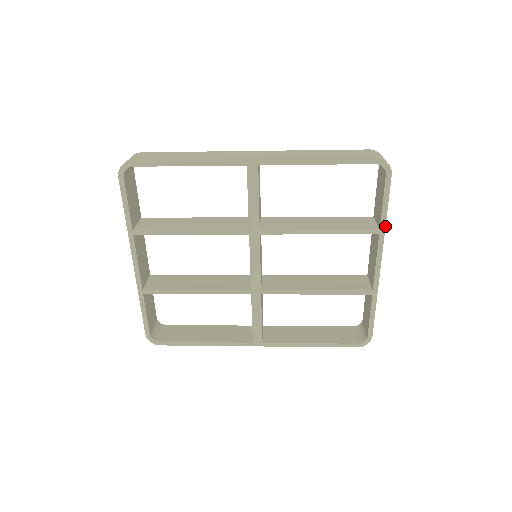
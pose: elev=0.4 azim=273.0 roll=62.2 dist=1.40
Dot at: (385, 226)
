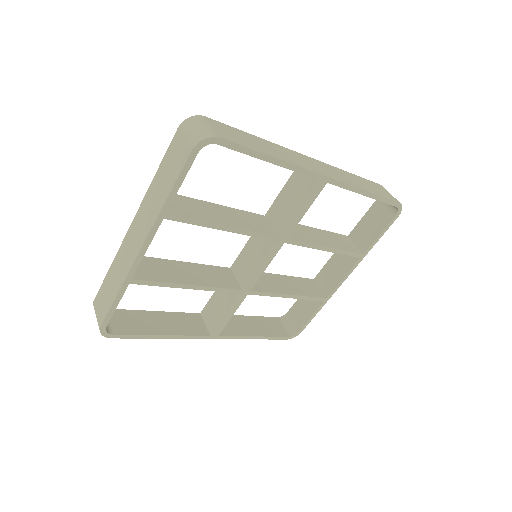
Dot at: occluded
